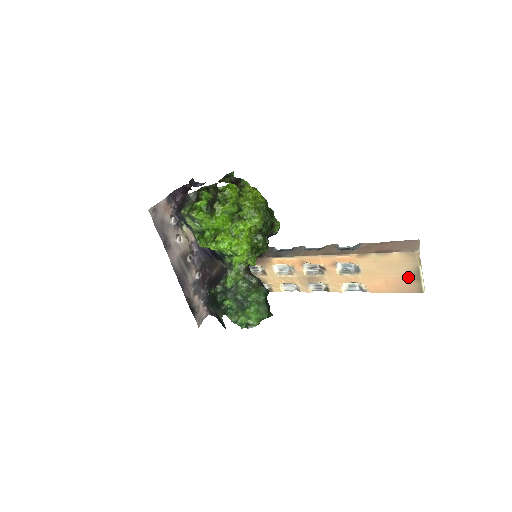
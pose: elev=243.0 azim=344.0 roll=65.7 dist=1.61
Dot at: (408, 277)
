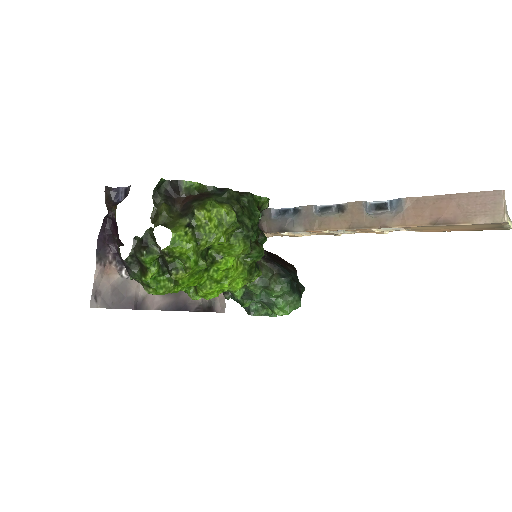
Dot at: (486, 228)
